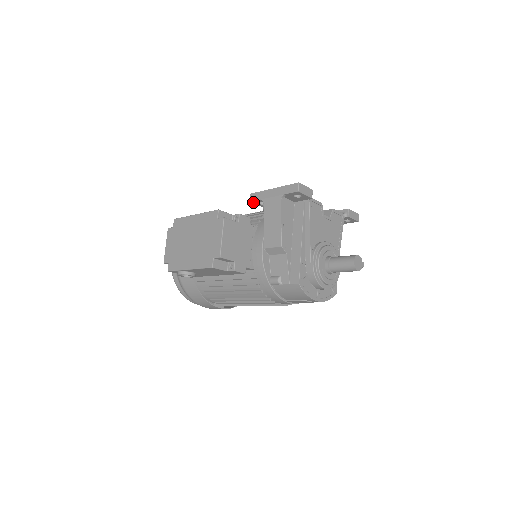
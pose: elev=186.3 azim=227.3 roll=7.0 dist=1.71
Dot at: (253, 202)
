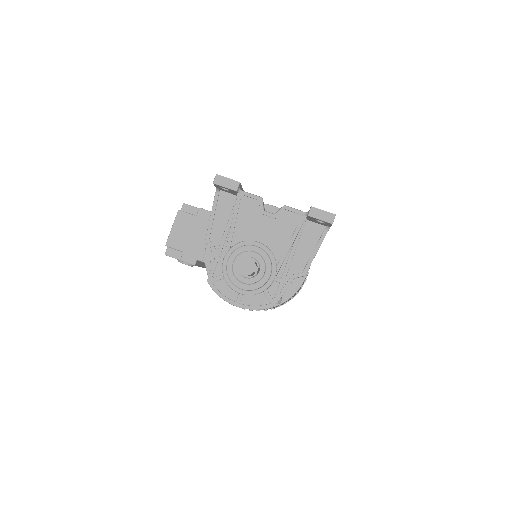
Dot at: occluded
